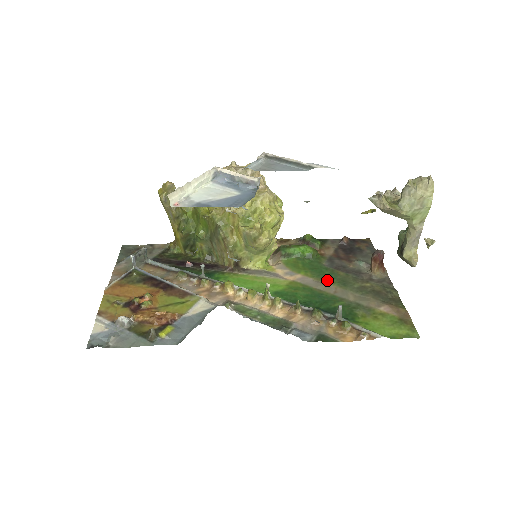
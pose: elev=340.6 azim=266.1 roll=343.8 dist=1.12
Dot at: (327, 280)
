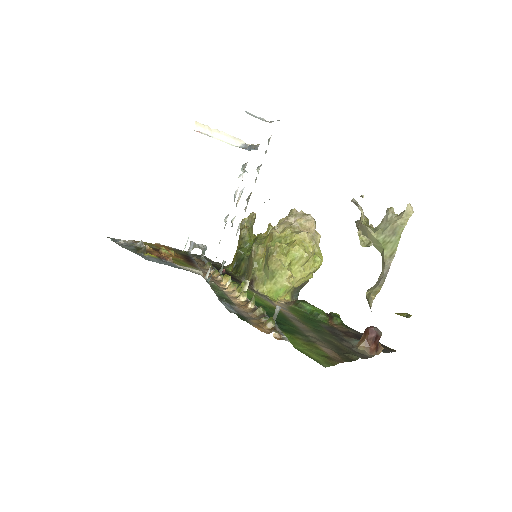
Dot at: (307, 324)
